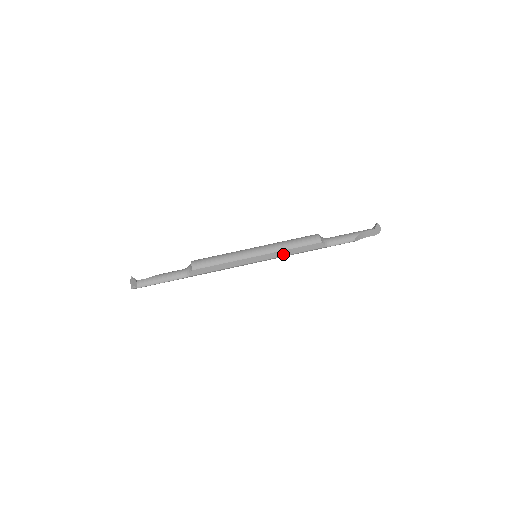
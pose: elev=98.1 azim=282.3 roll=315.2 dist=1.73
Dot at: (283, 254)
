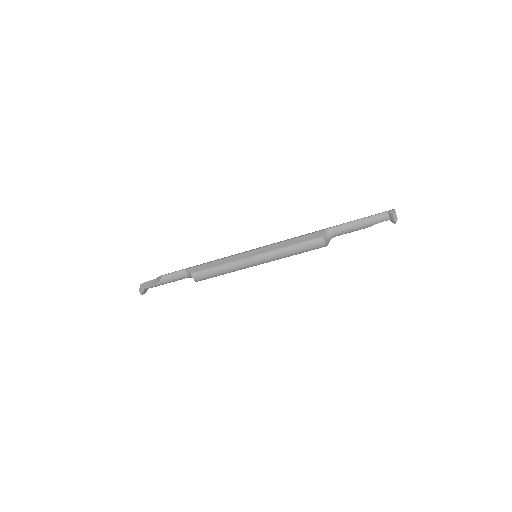
Dot at: occluded
